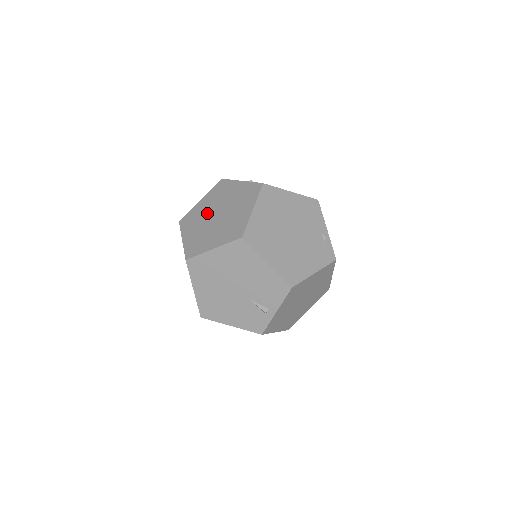
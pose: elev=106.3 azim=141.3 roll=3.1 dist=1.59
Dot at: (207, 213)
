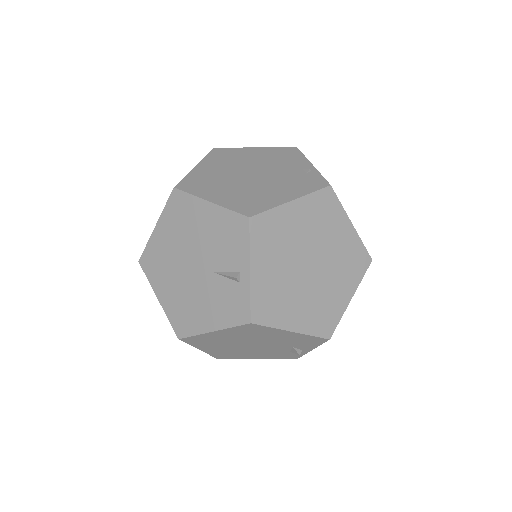
Dot at: occluded
